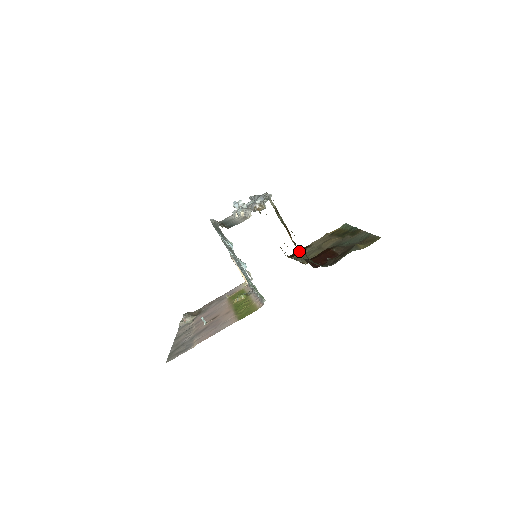
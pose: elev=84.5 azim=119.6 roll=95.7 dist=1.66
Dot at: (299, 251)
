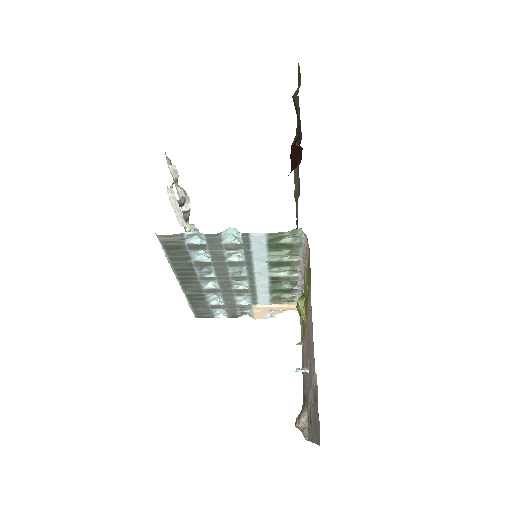
Dot at: occluded
